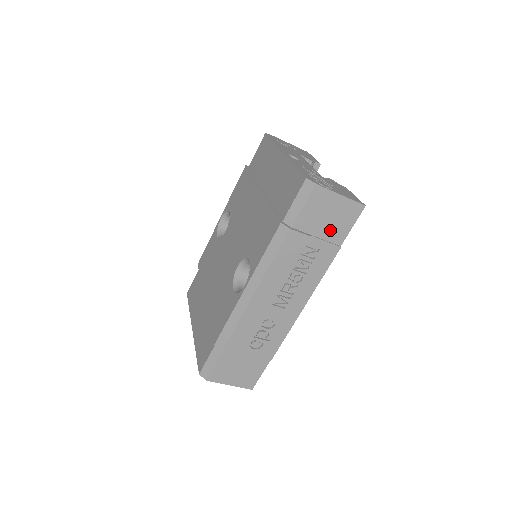
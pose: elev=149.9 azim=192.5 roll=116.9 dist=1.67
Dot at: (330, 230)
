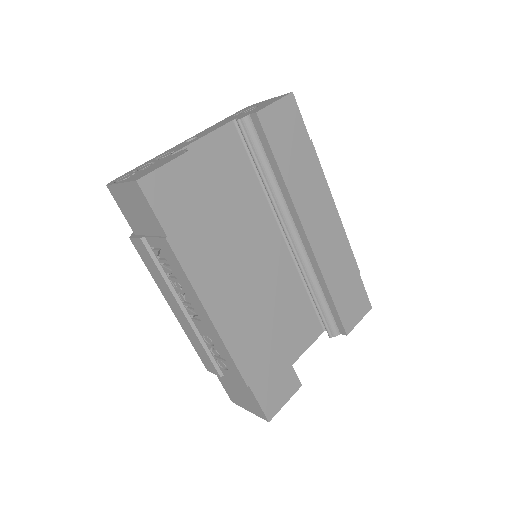
Dot at: (148, 223)
